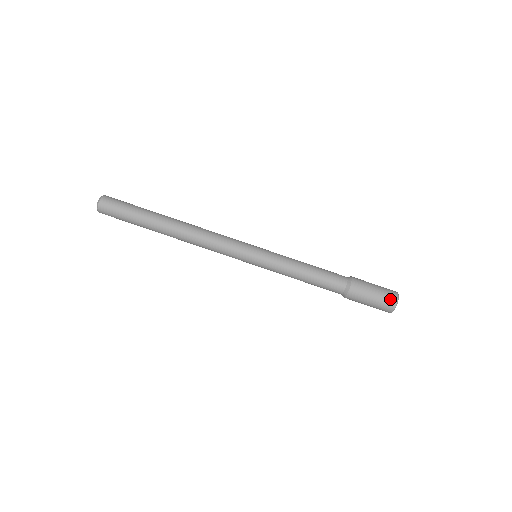
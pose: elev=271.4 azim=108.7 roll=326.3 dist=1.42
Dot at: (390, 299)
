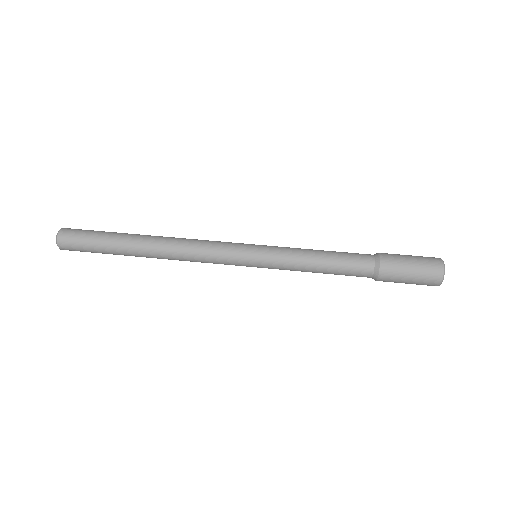
Dot at: (431, 257)
